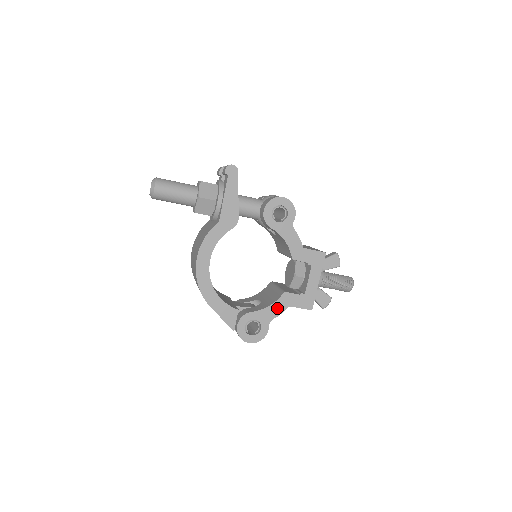
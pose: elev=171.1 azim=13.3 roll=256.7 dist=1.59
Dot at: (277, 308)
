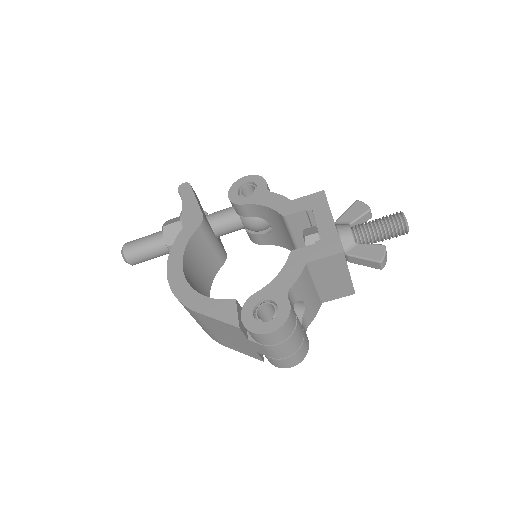
Dot at: (290, 273)
